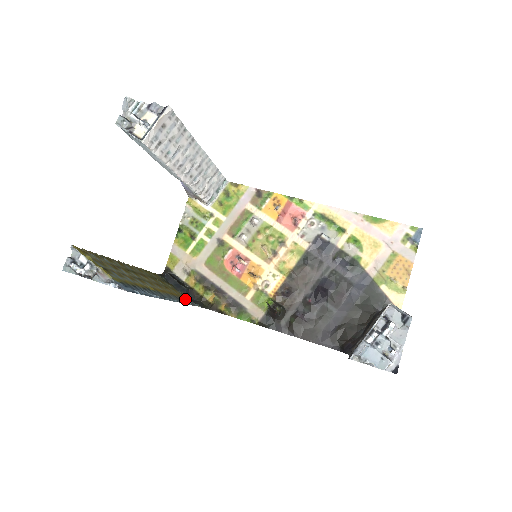
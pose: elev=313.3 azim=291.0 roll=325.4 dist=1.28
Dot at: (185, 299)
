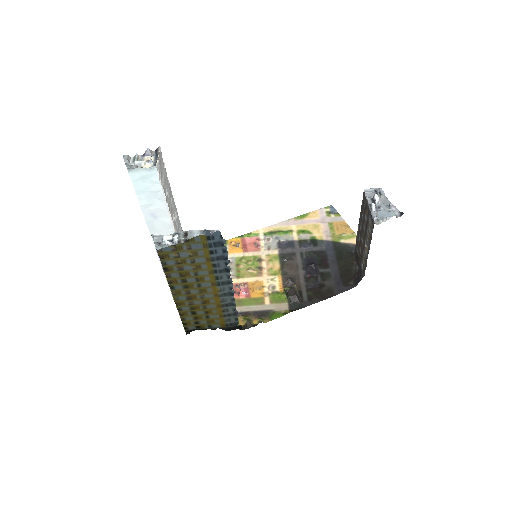
Dot at: (226, 320)
